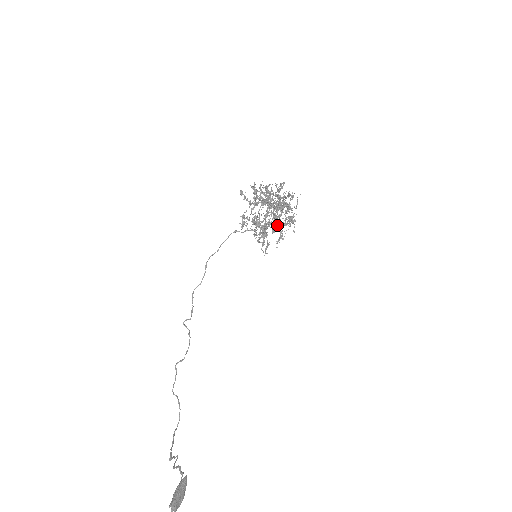
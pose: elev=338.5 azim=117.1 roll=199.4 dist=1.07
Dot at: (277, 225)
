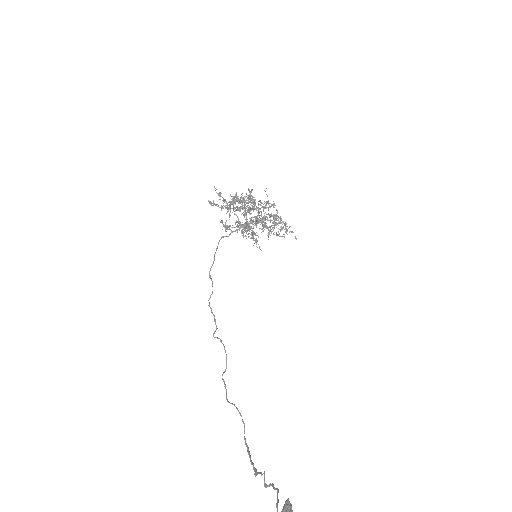
Dot at: occluded
